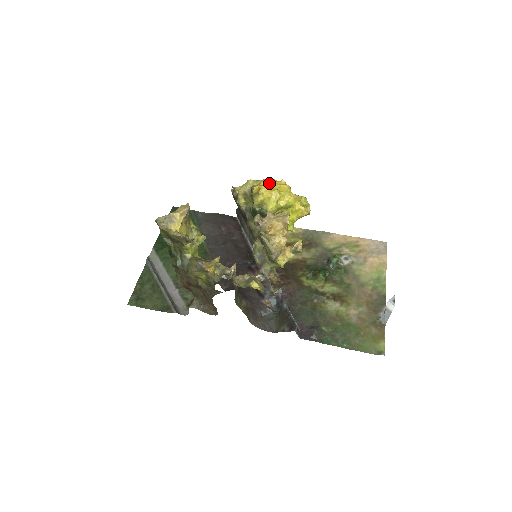
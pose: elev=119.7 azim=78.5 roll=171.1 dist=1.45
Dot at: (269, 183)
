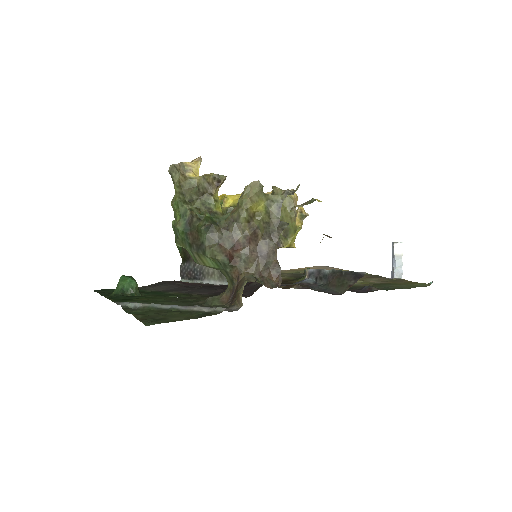
Dot at: occluded
